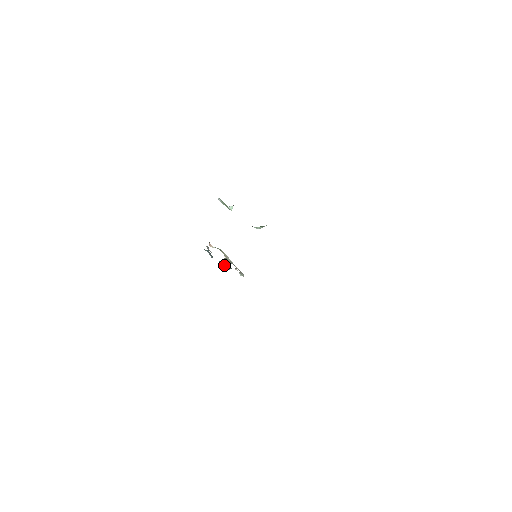
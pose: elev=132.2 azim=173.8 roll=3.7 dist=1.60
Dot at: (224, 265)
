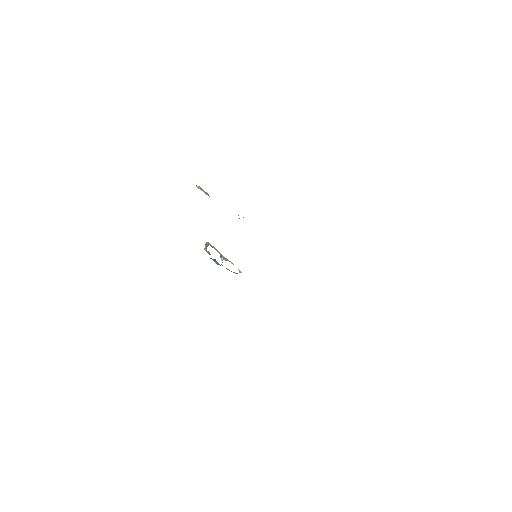
Dot at: (231, 271)
